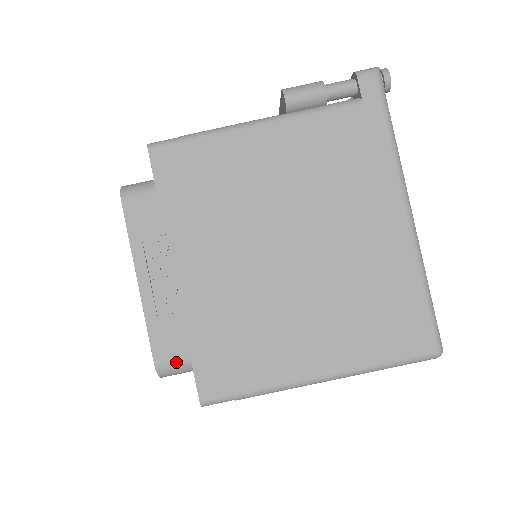
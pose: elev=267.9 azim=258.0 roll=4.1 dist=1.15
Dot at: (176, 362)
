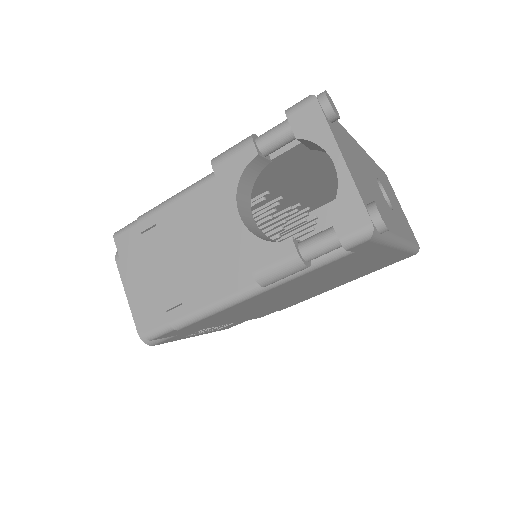
Dot at: occluded
